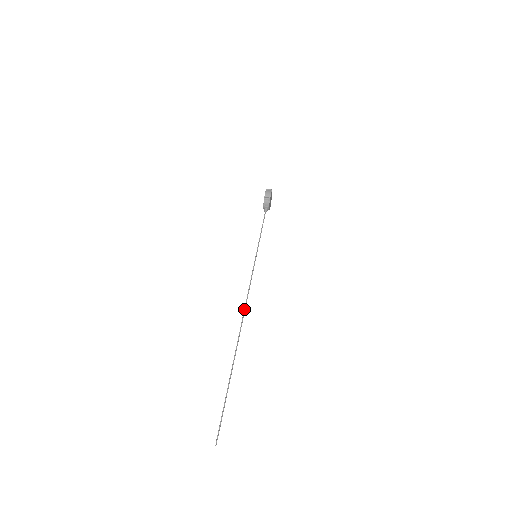
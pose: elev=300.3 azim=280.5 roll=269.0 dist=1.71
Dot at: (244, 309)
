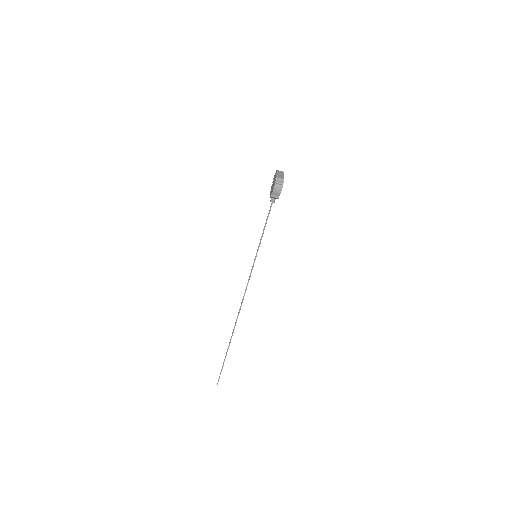
Dot at: occluded
